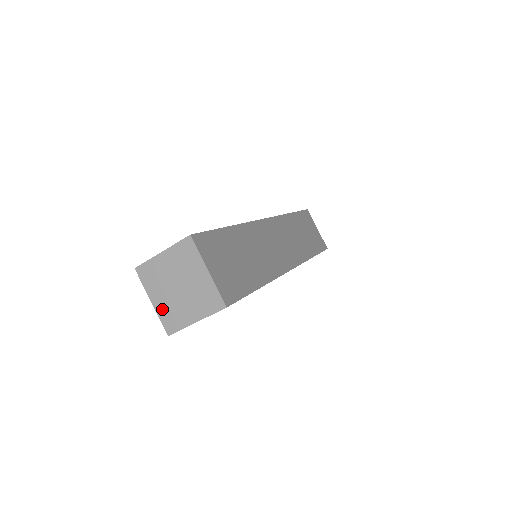
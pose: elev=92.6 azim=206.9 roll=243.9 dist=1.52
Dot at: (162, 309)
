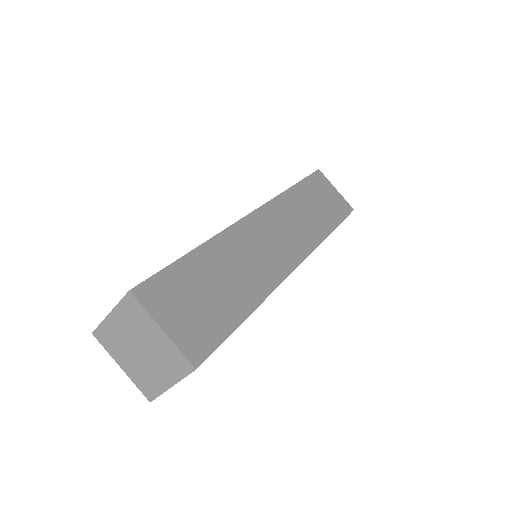
Dot at: (134, 375)
